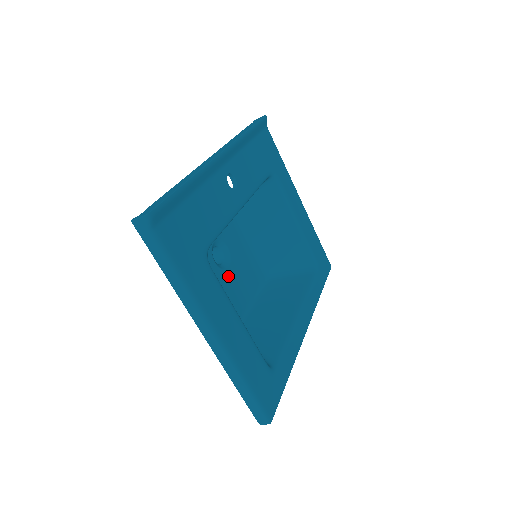
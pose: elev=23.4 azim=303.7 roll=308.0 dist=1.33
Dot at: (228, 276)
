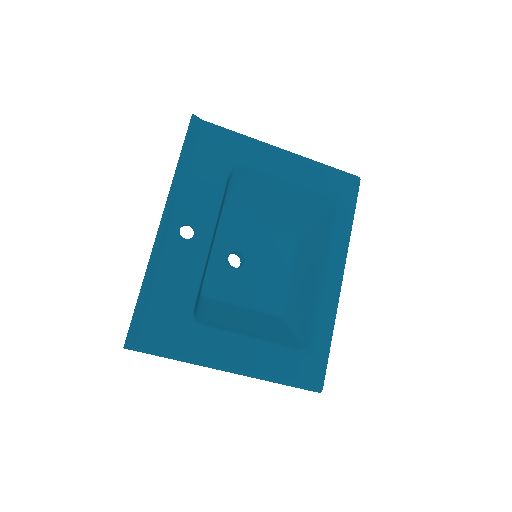
Dot at: (253, 271)
